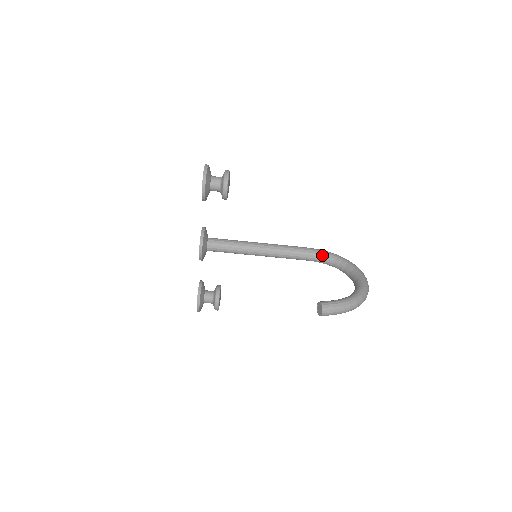
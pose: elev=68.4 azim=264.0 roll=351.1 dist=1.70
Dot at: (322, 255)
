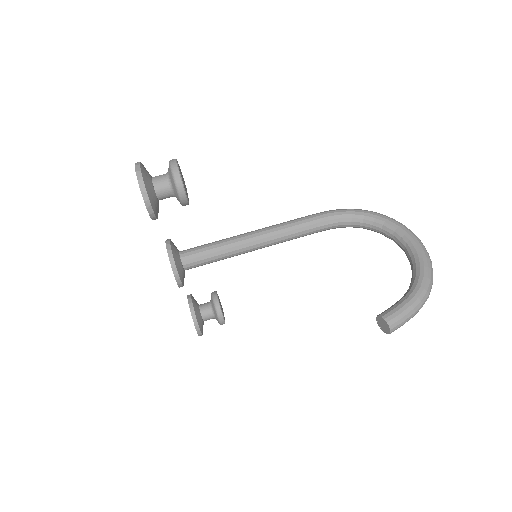
Dot at: (343, 219)
